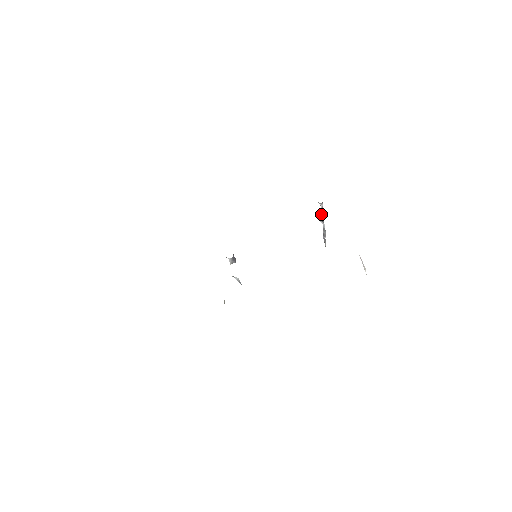
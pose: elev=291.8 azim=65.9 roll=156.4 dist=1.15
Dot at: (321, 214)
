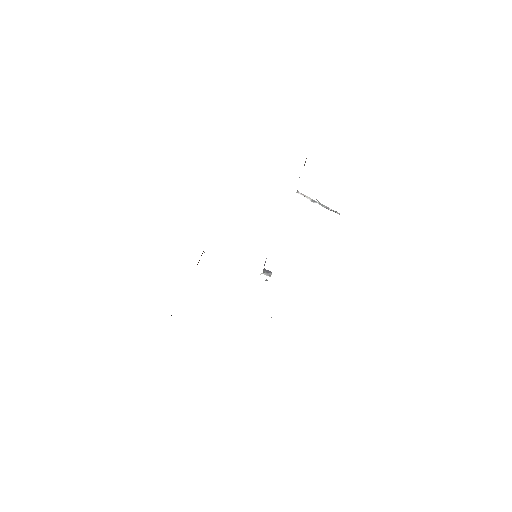
Dot at: (307, 198)
